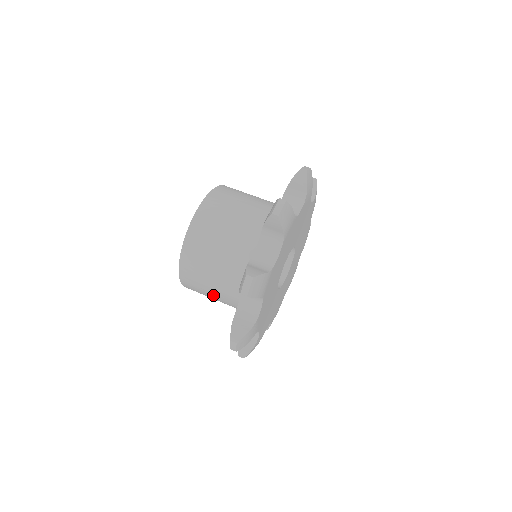
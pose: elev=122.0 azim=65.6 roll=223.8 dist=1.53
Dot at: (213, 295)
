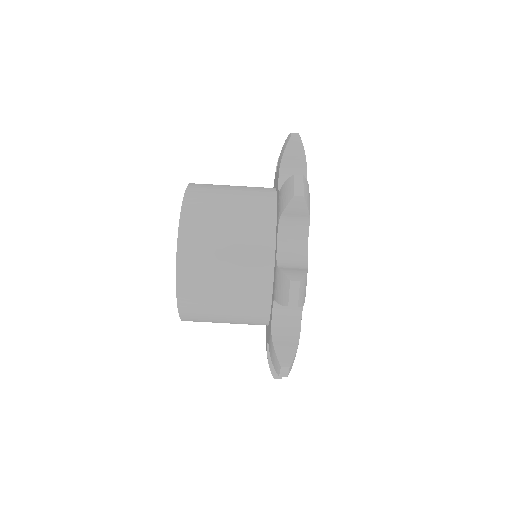
Dot at: occluded
